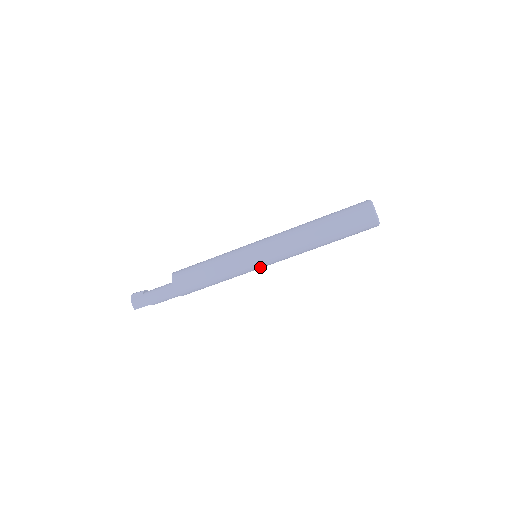
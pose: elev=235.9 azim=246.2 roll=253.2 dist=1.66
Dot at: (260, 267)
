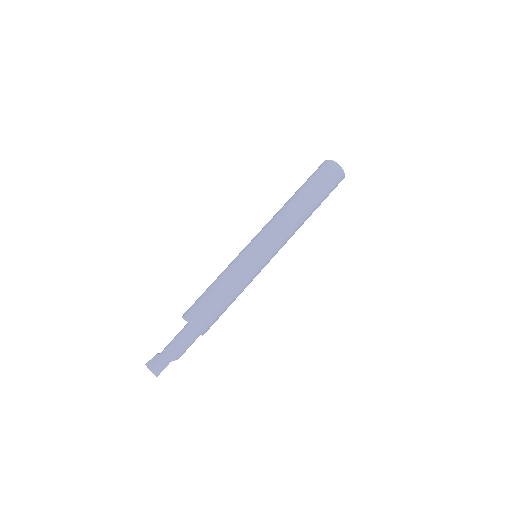
Dot at: (266, 261)
